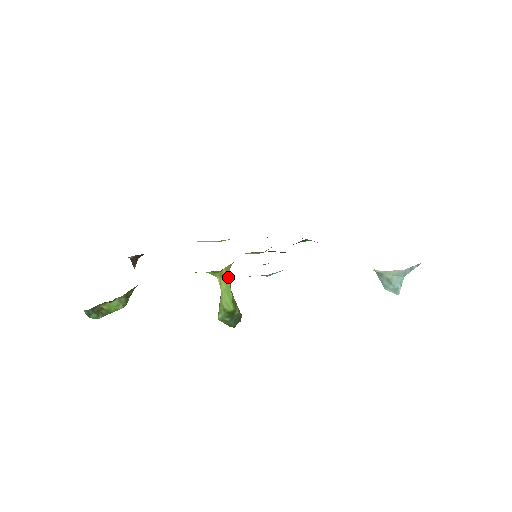
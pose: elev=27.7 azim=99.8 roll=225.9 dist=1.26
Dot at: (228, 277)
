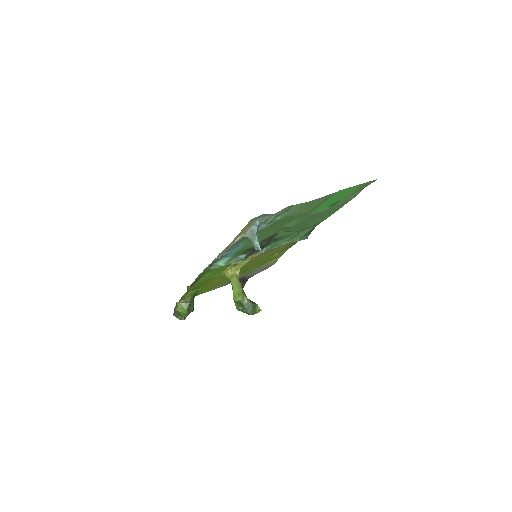
Dot at: (234, 276)
